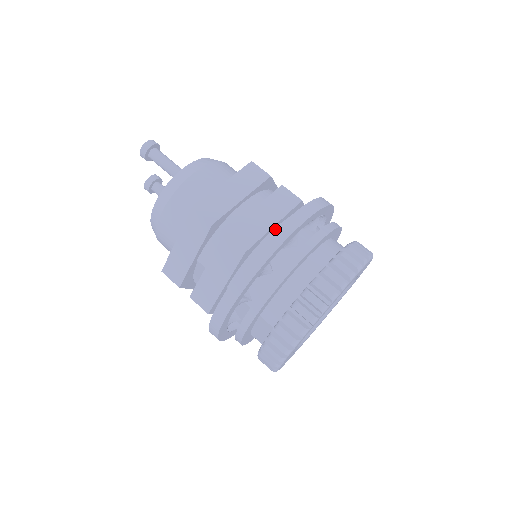
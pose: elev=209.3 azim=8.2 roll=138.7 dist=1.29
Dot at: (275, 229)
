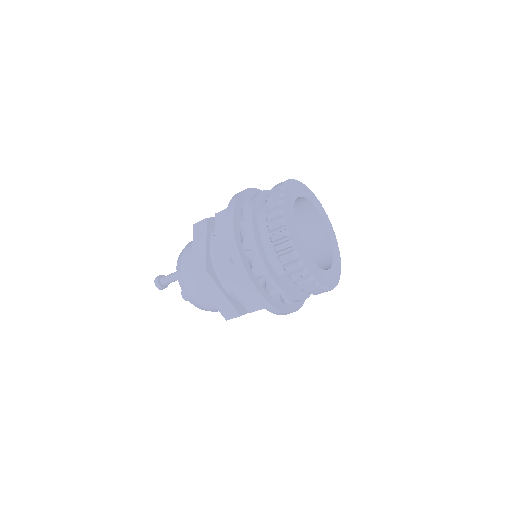
Dot at: occluded
